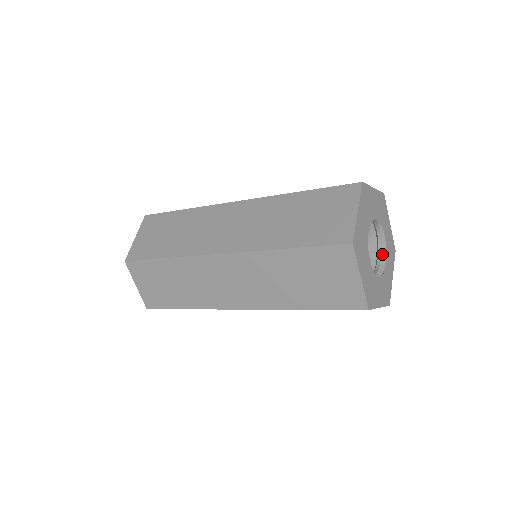
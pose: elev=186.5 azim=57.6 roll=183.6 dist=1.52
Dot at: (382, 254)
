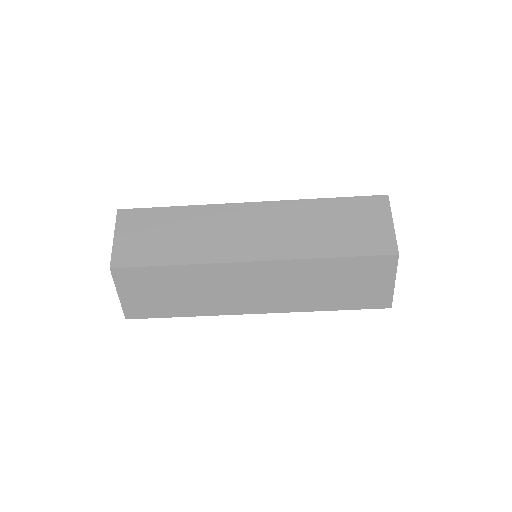
Dot at: occluded
